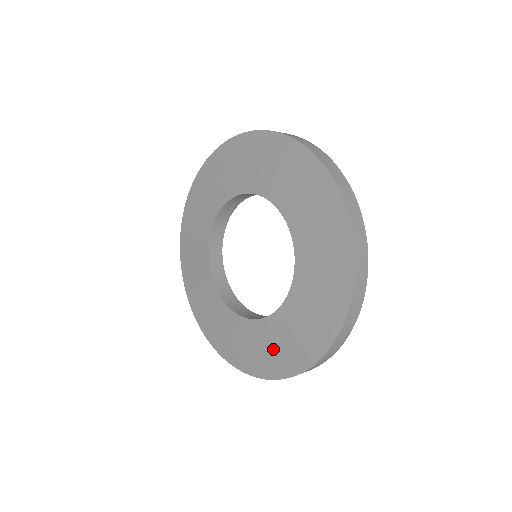
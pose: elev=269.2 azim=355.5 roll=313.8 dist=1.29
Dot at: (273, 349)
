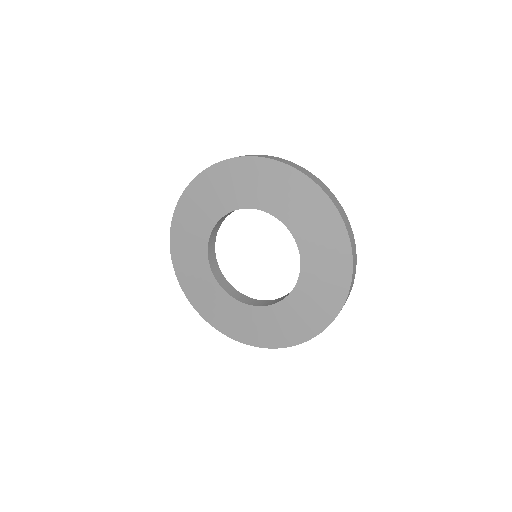
Dot at: (327, 268)
